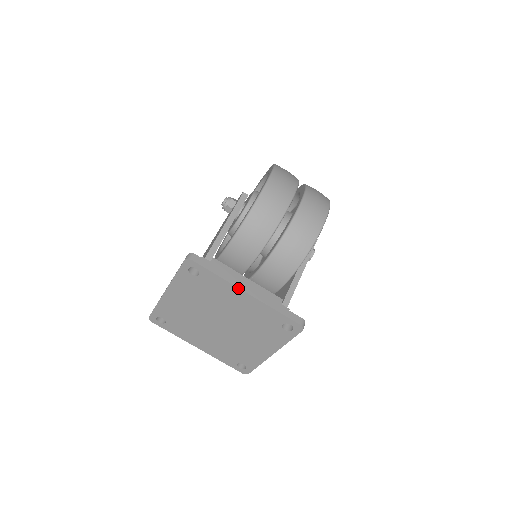
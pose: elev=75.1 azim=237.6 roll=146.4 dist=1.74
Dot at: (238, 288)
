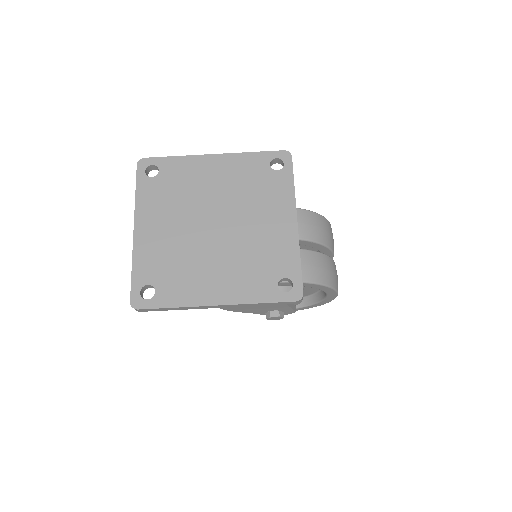
Dot at: occluded
